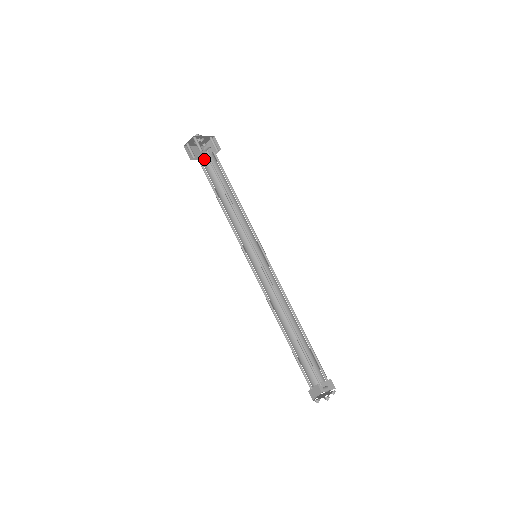
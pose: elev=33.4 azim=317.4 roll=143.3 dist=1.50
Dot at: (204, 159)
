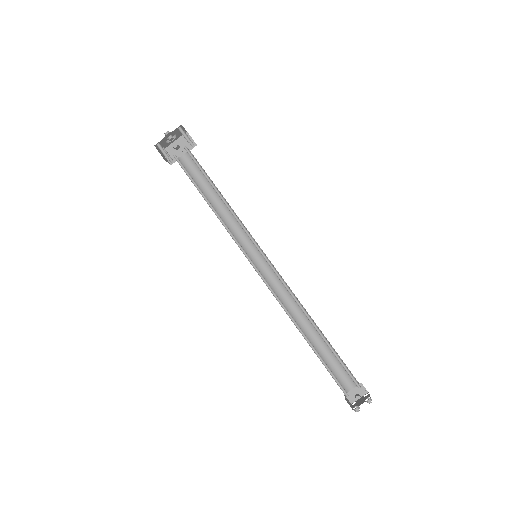
Dot at: (186, 154)
